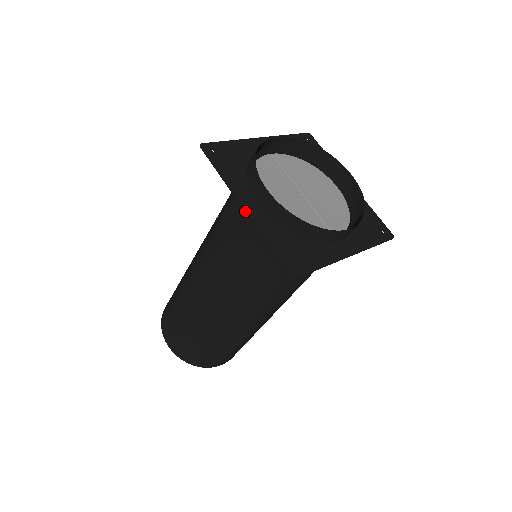
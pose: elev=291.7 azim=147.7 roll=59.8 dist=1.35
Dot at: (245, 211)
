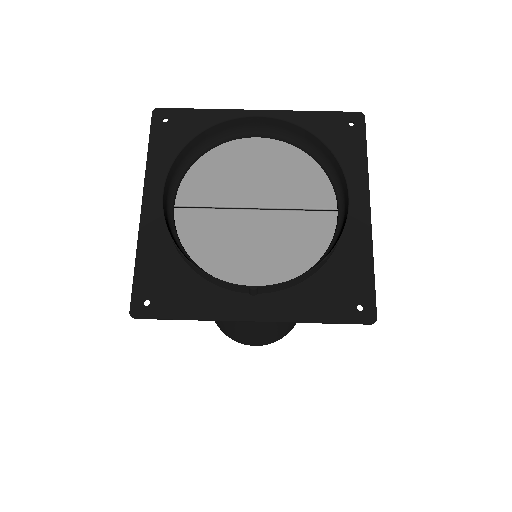
Dot at: occluded
